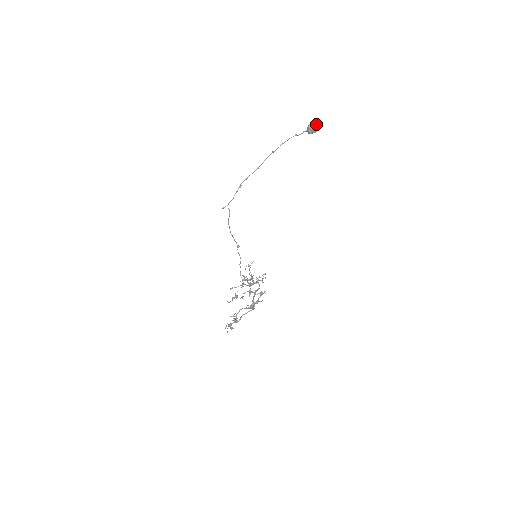
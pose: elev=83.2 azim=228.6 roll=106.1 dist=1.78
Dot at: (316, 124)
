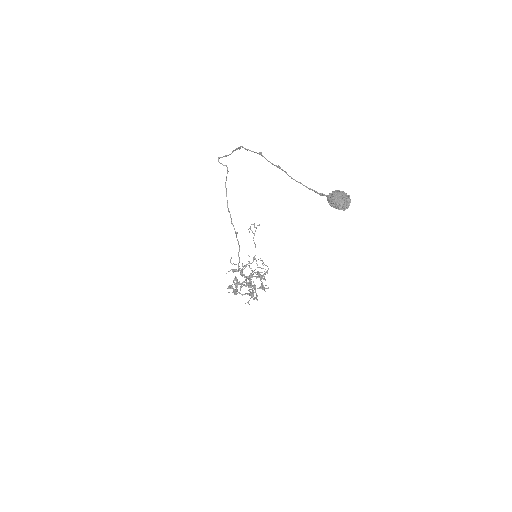
Dot at: (340, 207)
